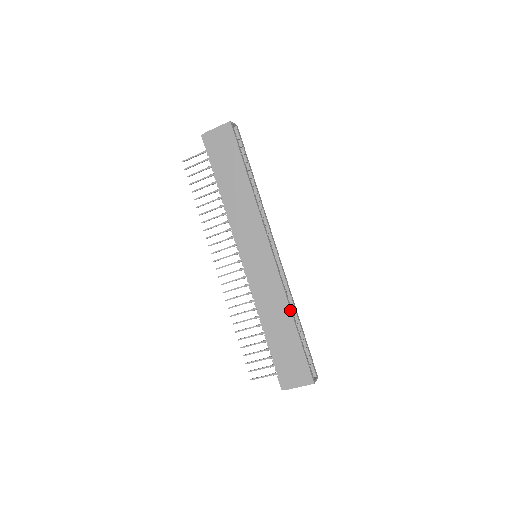
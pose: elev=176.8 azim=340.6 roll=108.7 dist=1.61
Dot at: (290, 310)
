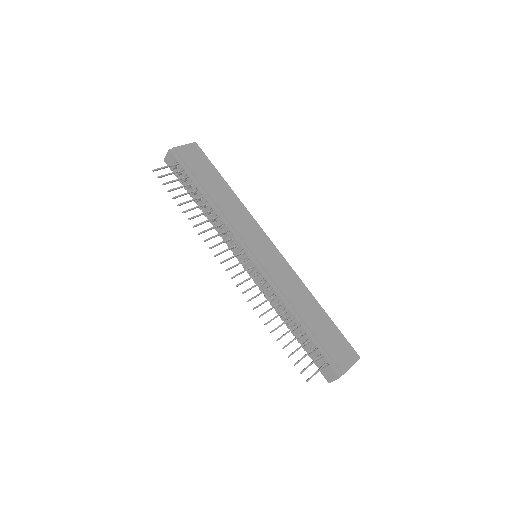
Dot at: (311, 294)
